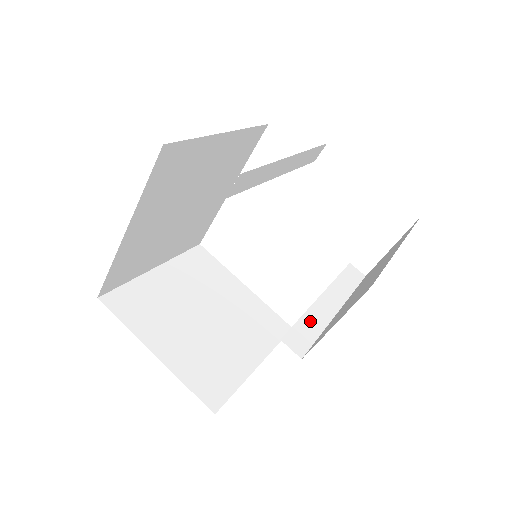
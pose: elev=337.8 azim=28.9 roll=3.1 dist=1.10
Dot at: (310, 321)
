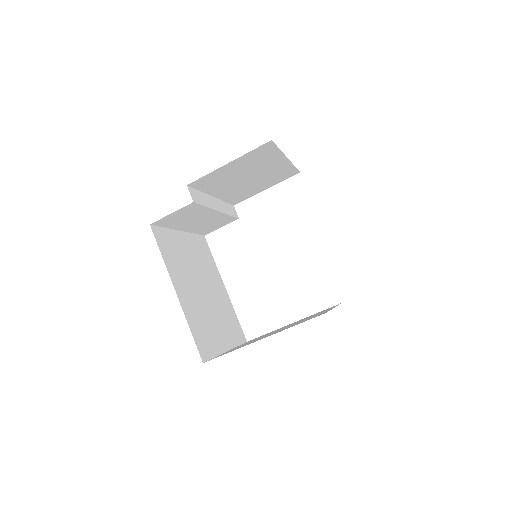
Dot at: occluded
